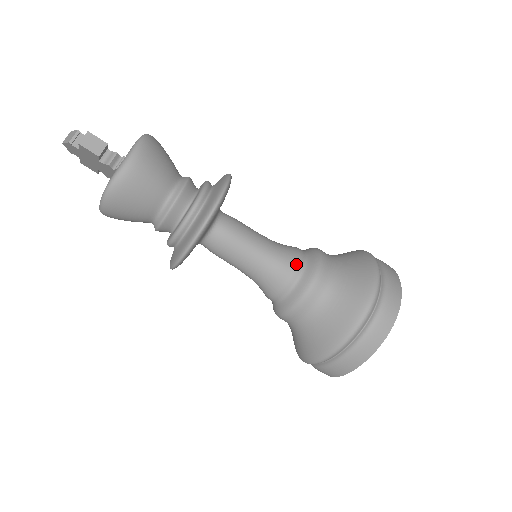
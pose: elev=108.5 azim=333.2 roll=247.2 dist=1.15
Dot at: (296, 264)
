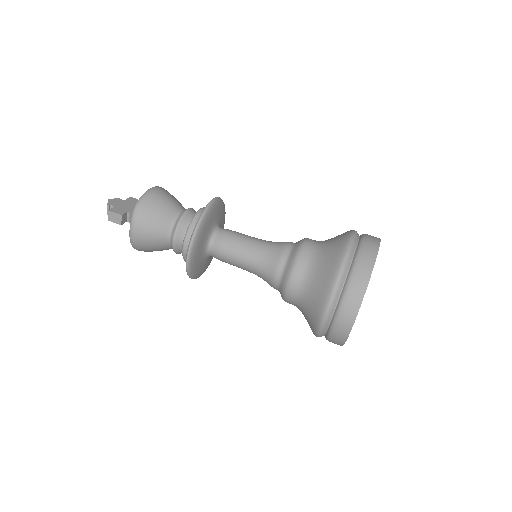
Dot at: (275, 272)
